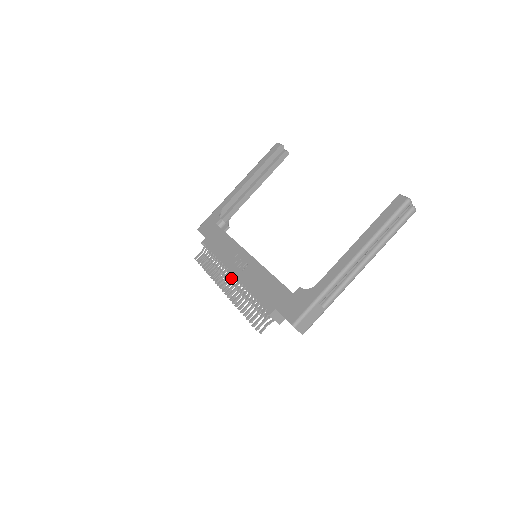
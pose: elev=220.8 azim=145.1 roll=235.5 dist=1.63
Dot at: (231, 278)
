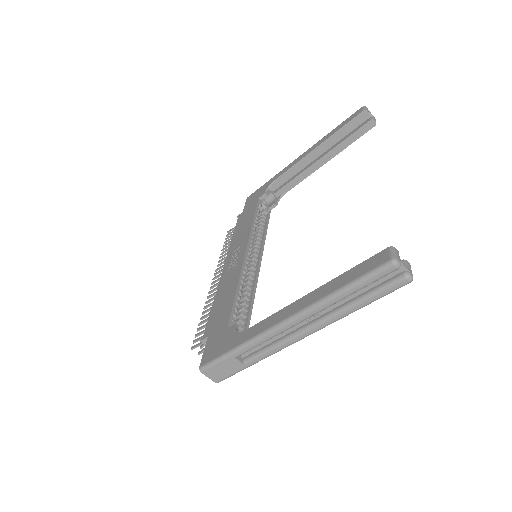
Dot at: occluded
